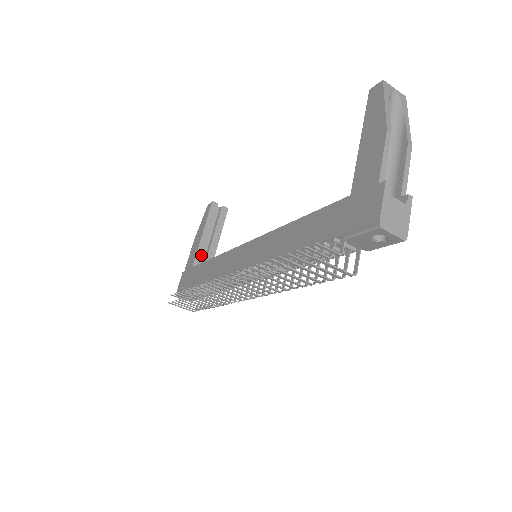
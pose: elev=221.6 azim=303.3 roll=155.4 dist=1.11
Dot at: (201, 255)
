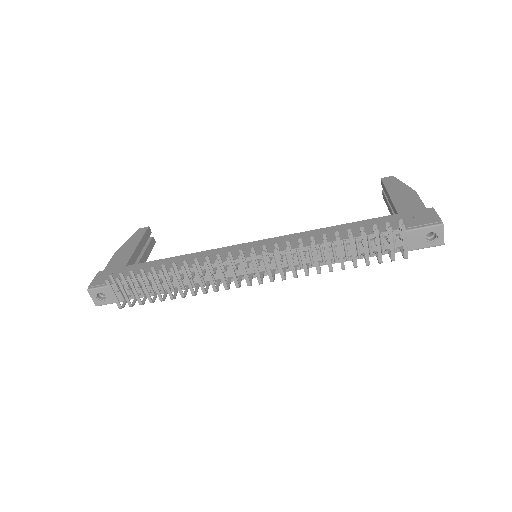
Dot at: (133, 262)
